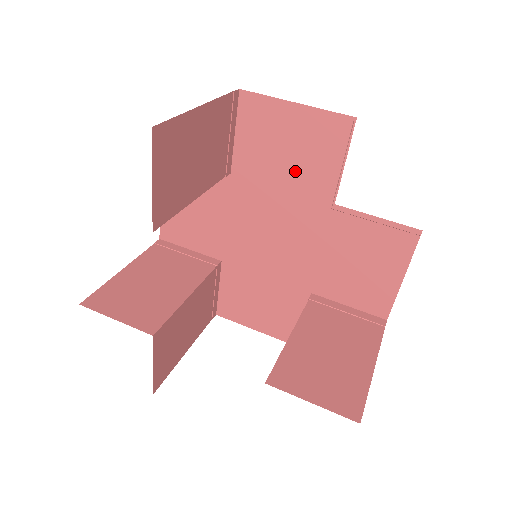
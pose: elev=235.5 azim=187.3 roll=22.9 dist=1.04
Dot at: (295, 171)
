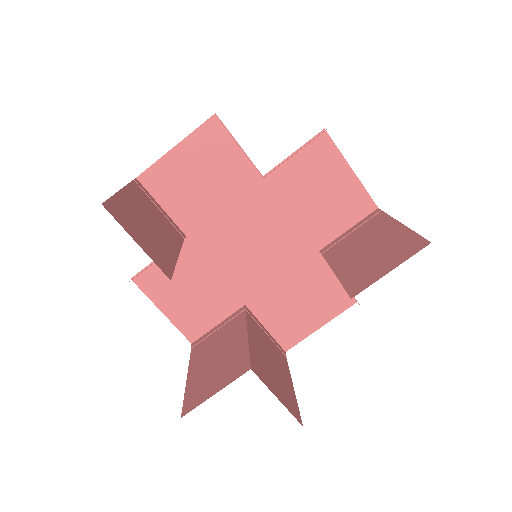
Dot at: (219, 186)
